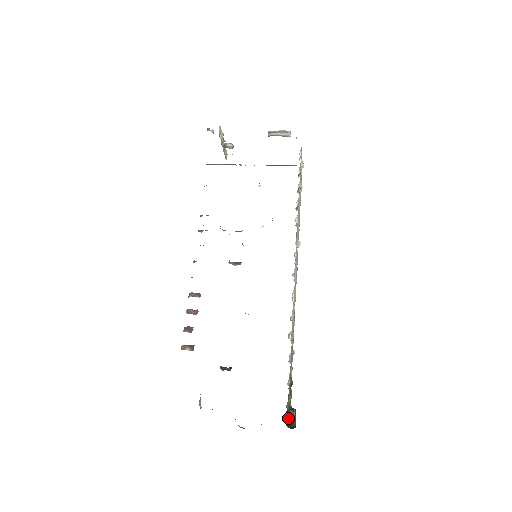
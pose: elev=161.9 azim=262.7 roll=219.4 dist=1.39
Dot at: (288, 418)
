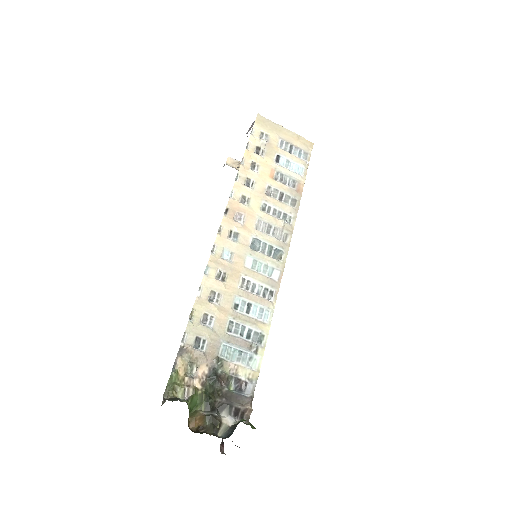
Dot at: (209, 423)
